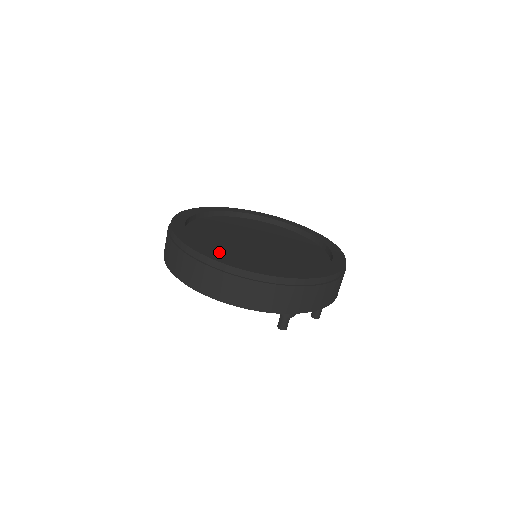
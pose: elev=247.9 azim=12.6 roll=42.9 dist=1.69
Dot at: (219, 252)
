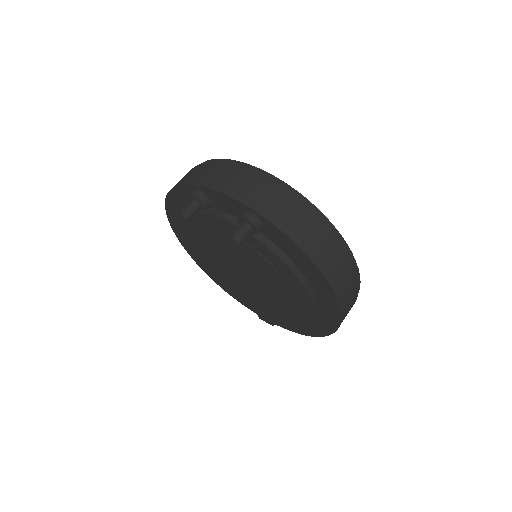
Dot at: occluded
